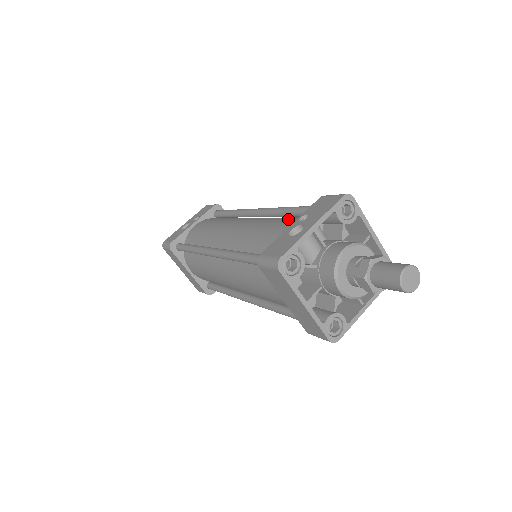
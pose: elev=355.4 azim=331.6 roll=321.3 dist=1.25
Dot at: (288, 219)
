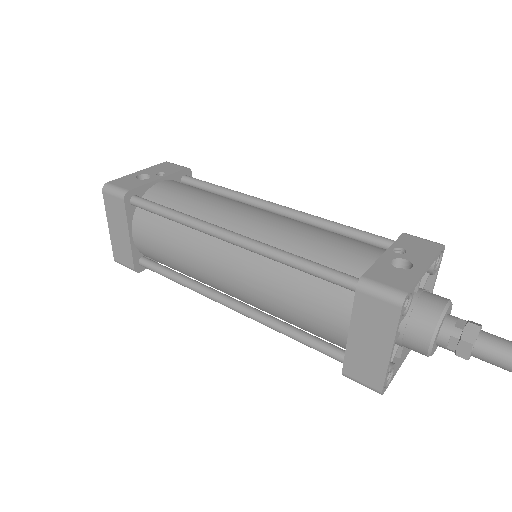
Dot at: (356, 240)
